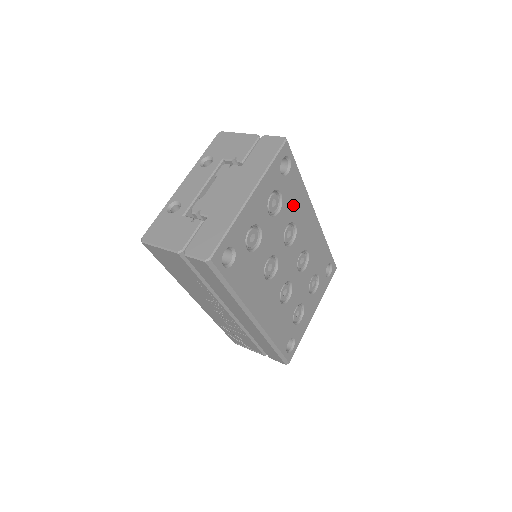
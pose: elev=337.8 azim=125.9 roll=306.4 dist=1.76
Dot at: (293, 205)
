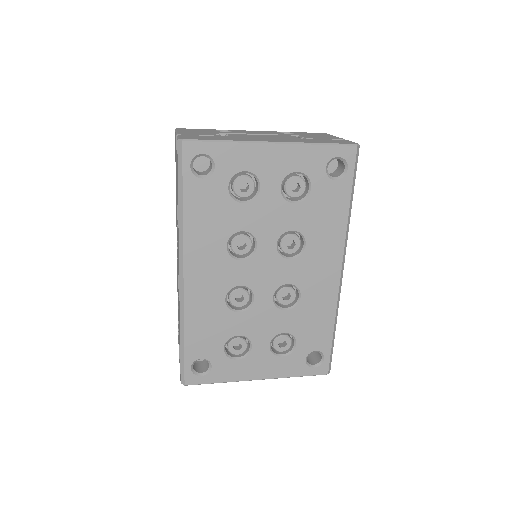
Dot at: (318, 220)
